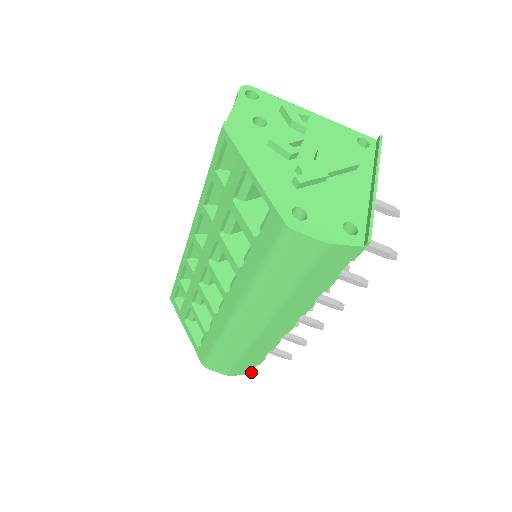
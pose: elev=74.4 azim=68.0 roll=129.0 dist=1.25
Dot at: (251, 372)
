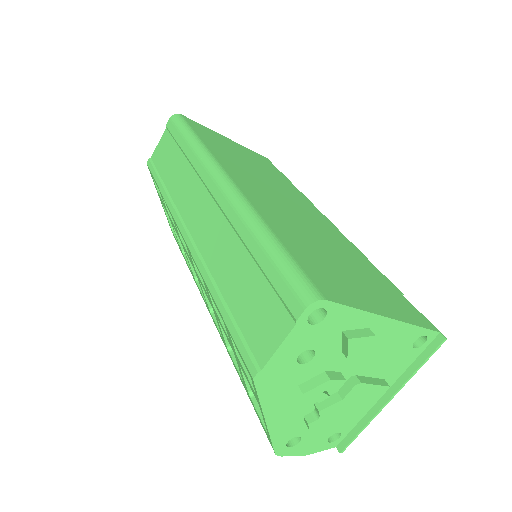
Dot at: occluded
